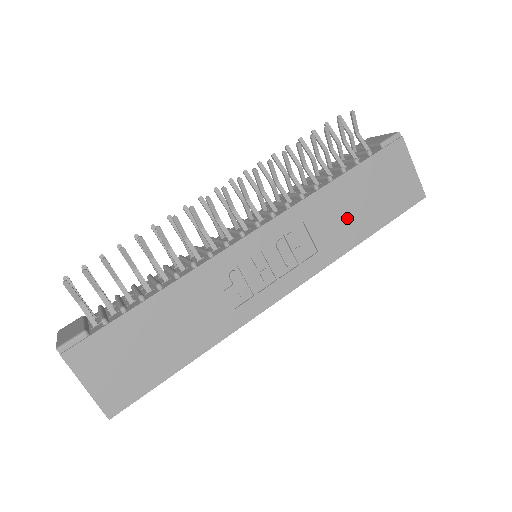
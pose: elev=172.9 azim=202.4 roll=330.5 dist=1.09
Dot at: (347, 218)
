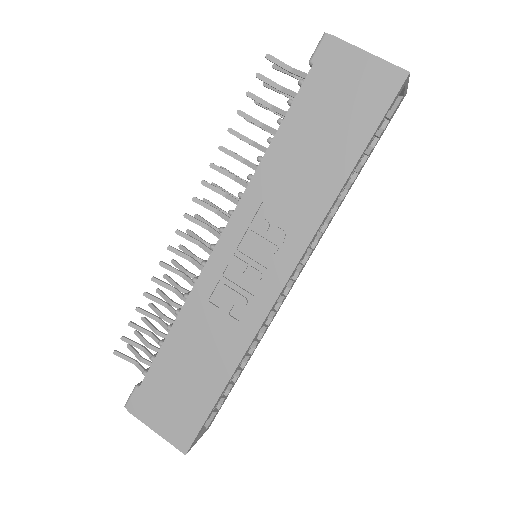
Dot at: (311, 167)
